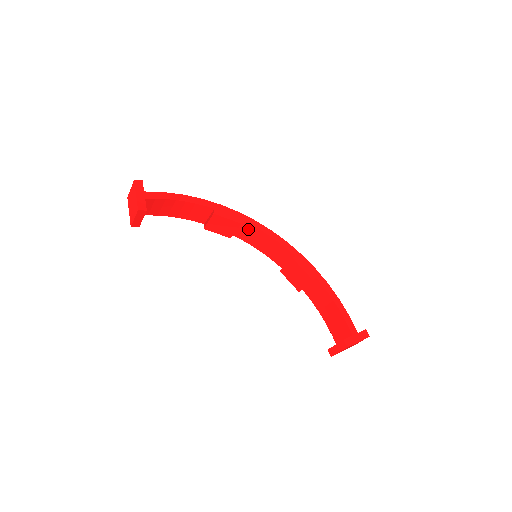
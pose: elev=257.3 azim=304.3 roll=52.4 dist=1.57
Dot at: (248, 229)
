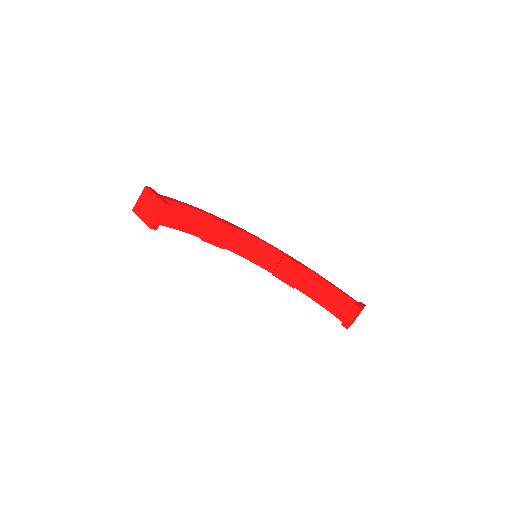
Dot at: (240, 237)
